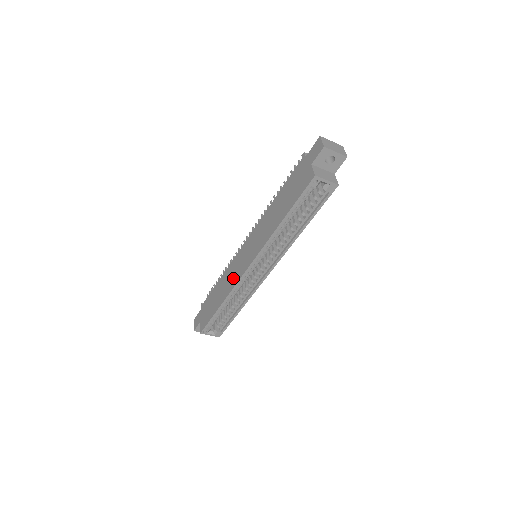
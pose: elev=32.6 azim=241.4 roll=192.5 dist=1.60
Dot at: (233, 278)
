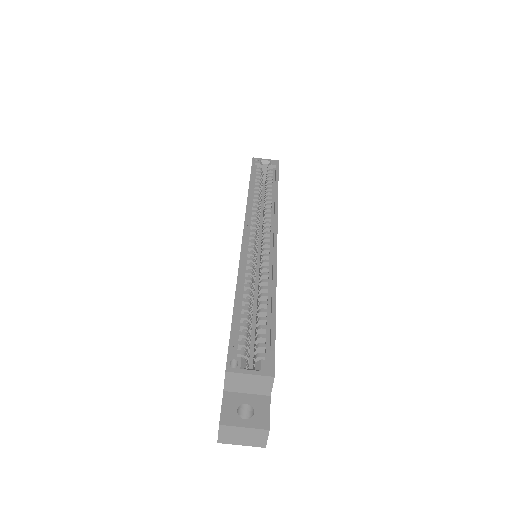
Dot at: occluded
